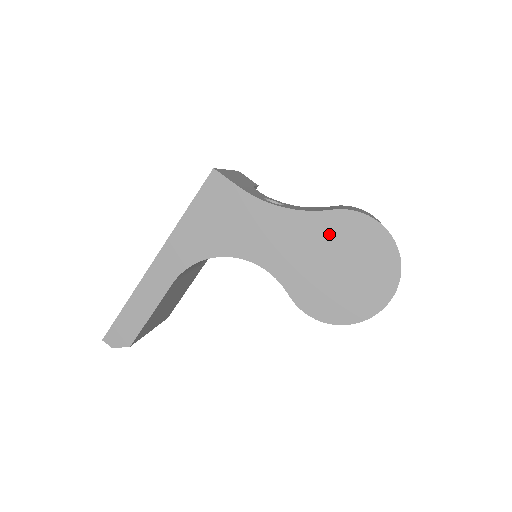
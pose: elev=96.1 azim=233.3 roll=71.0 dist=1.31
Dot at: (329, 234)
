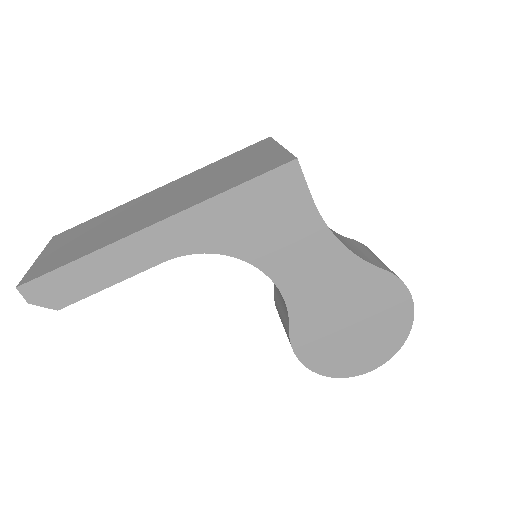
Dot at: (365, 290)
